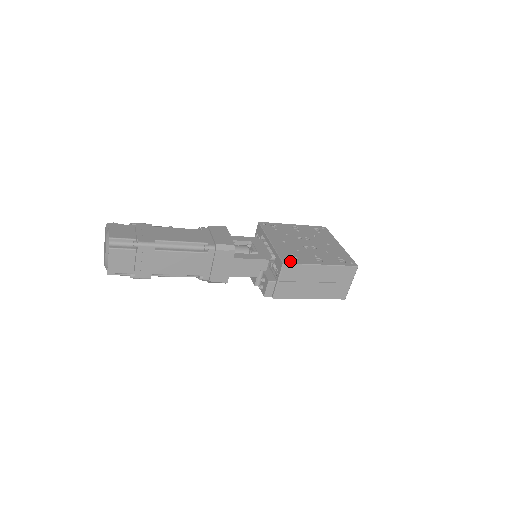
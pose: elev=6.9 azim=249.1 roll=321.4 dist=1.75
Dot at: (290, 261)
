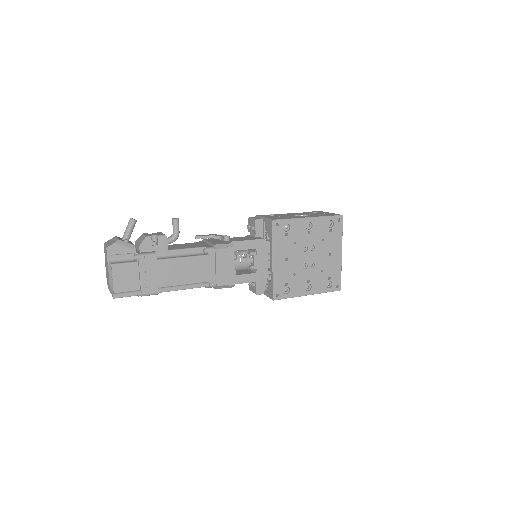
Dot at: (280, 296)
